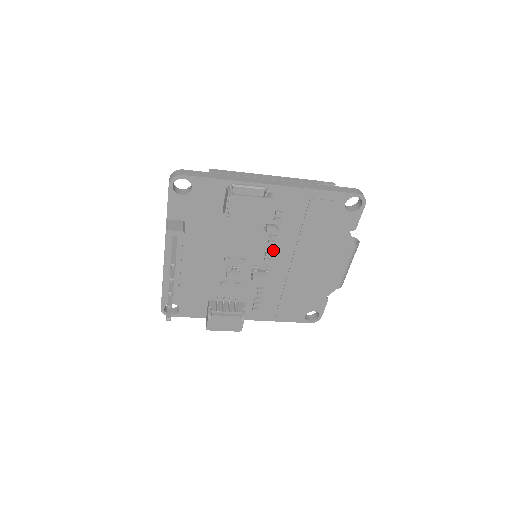
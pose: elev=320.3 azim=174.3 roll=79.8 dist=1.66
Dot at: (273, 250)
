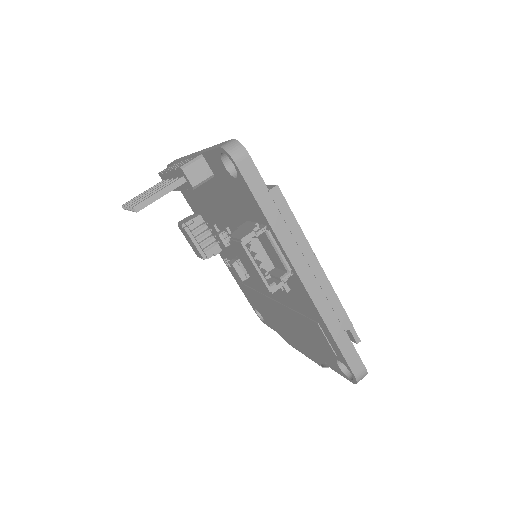
Dot at: occluded
